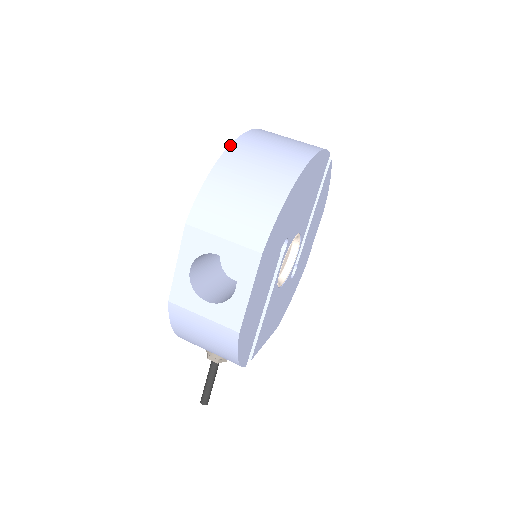
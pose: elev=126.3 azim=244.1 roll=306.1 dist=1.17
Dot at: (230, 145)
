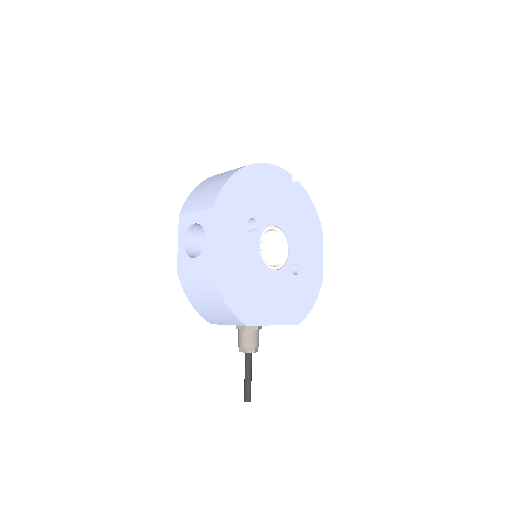
Dot at: occluded
